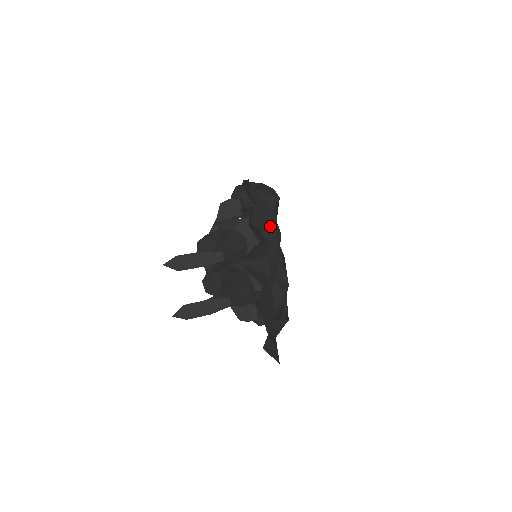
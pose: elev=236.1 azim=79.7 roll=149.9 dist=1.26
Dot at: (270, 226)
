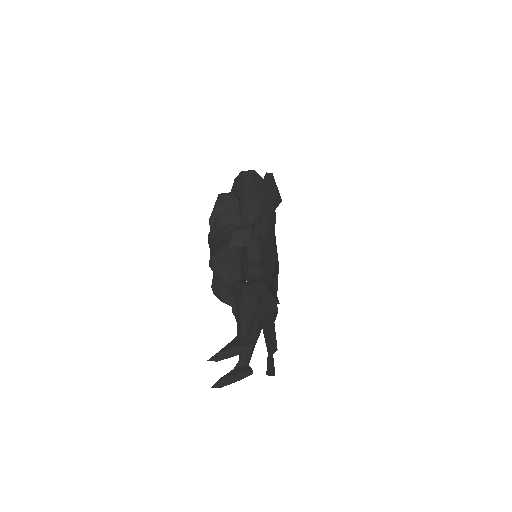
Dot at: occluded
